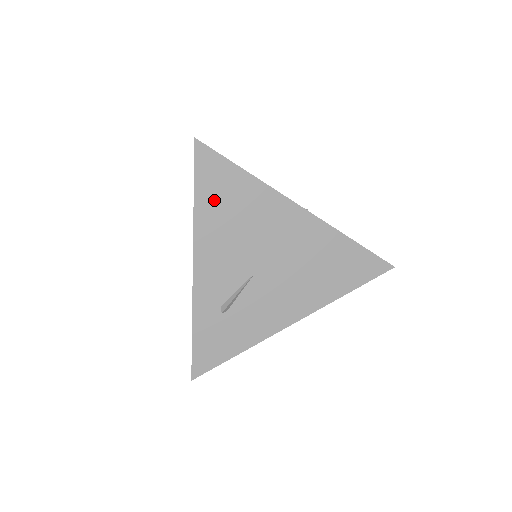
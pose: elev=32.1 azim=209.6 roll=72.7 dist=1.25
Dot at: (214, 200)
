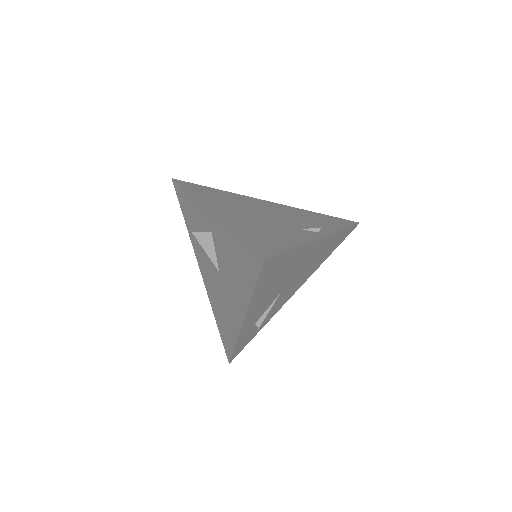
Dot at: (267, 281)
